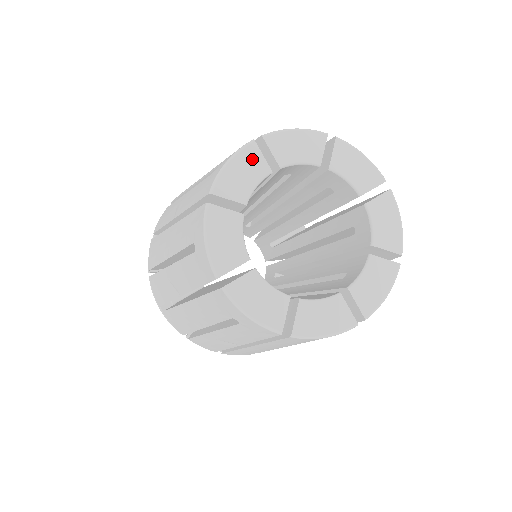
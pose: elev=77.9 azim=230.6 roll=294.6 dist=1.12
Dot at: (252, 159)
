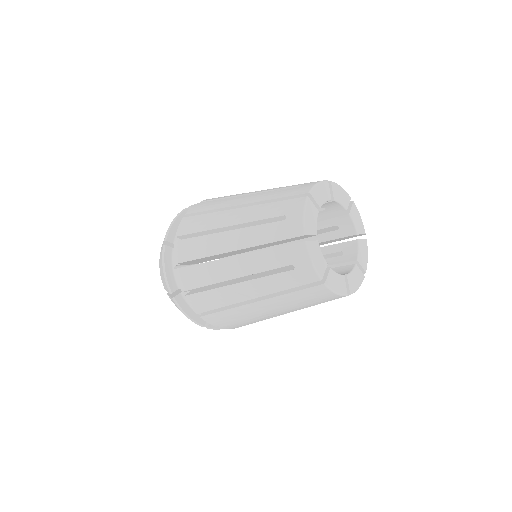
Dot at: (326, 189)
